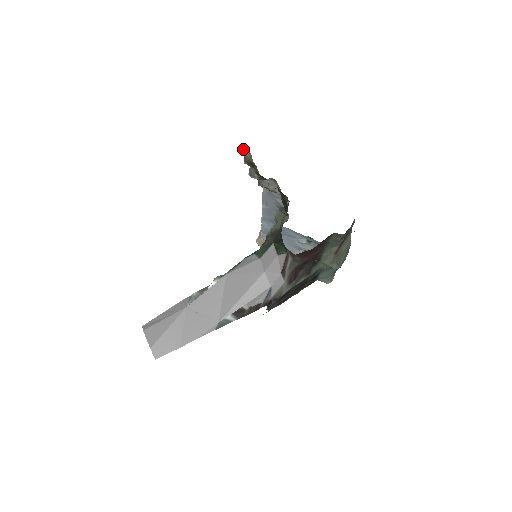
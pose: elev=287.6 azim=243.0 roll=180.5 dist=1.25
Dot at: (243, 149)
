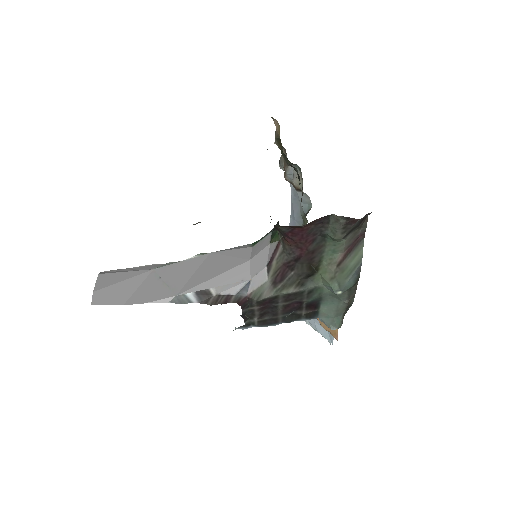
Dot at: (274, 119)
